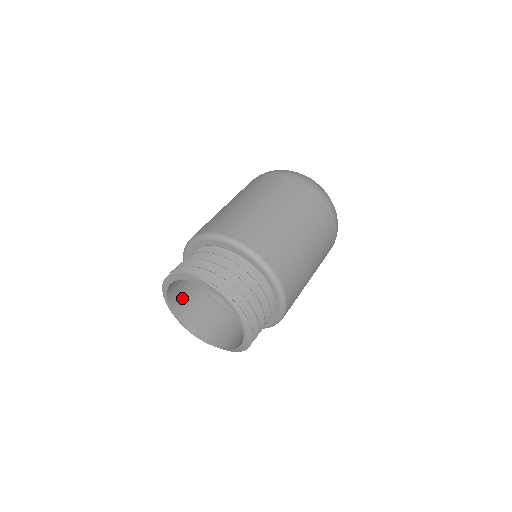
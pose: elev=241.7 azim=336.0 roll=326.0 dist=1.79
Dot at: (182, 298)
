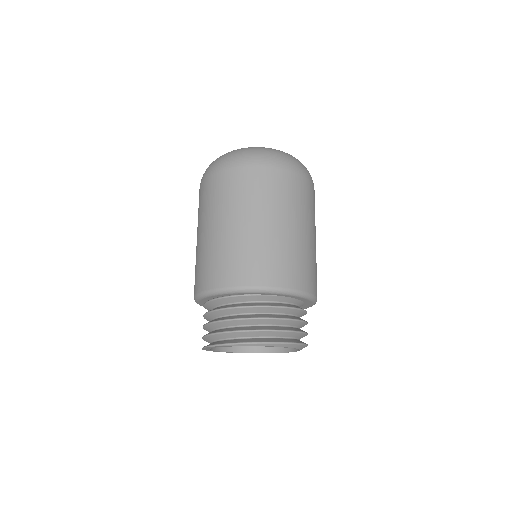
Dot at: occluded
